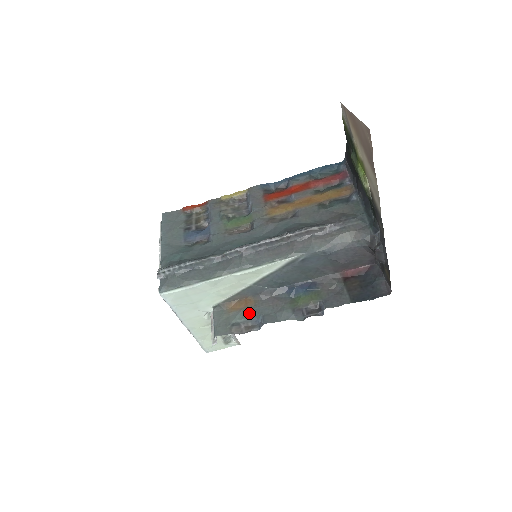
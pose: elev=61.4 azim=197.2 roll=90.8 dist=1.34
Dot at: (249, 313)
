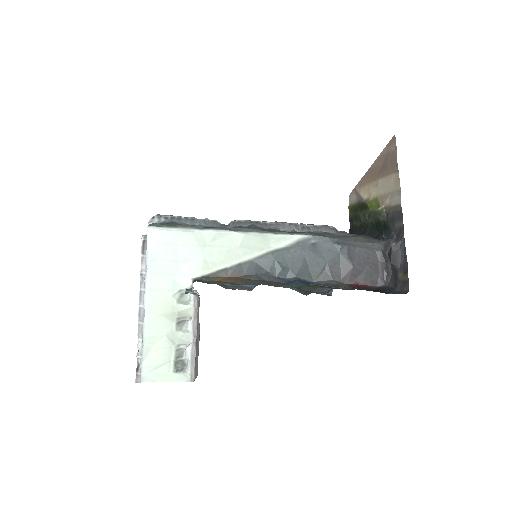
Dot at: (240, 283)
